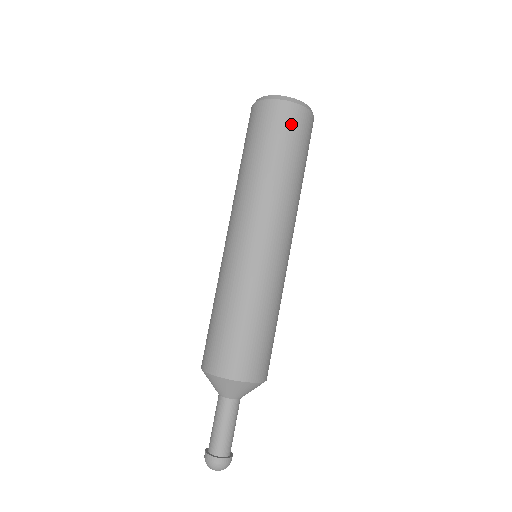
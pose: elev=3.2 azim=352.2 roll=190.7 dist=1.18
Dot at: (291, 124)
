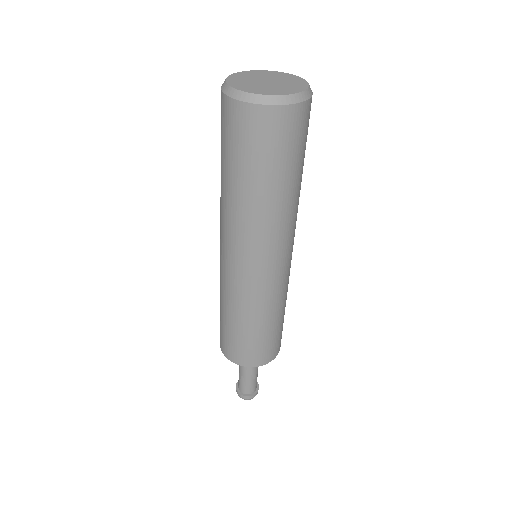
Dot at: (304, 129)
